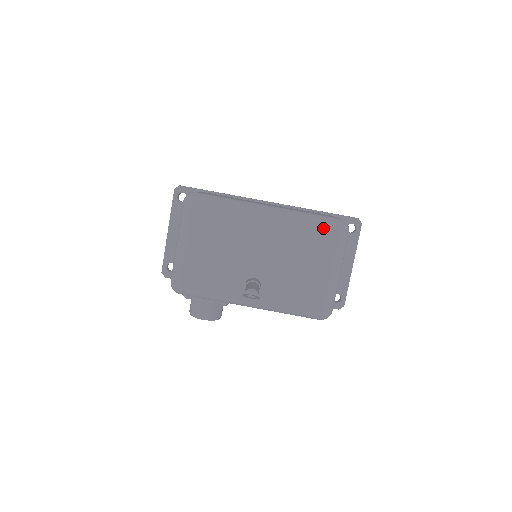
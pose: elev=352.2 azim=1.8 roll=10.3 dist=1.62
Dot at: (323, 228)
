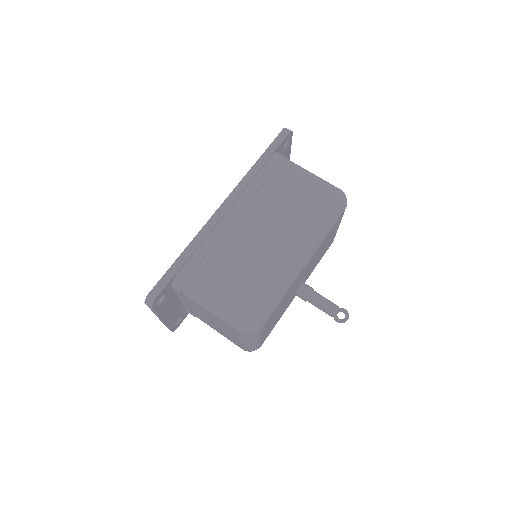
Dot at: occluded
